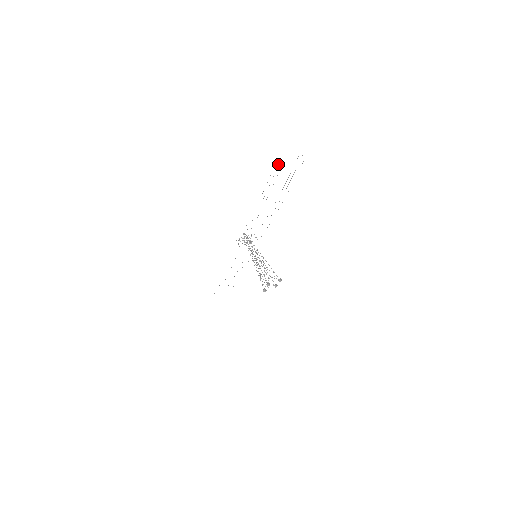
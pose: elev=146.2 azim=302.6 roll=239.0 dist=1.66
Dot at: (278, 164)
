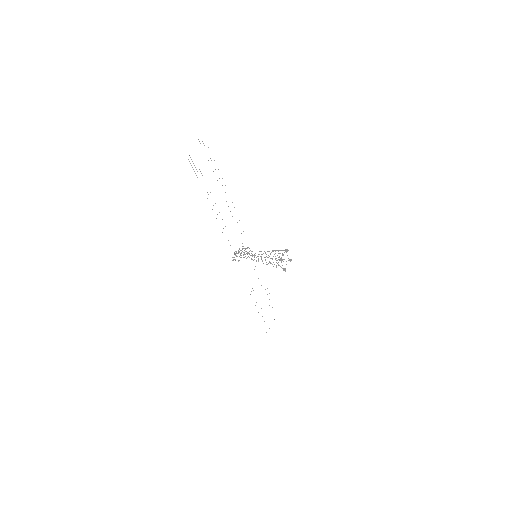
Dot at: occluded
